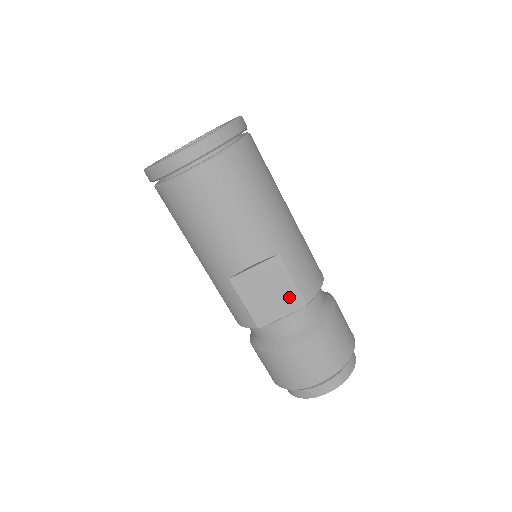
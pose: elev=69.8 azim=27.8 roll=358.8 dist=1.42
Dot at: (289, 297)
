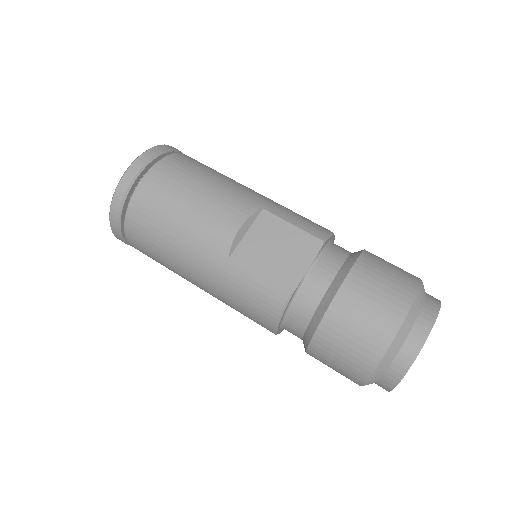
Dot at: (300, 244)
